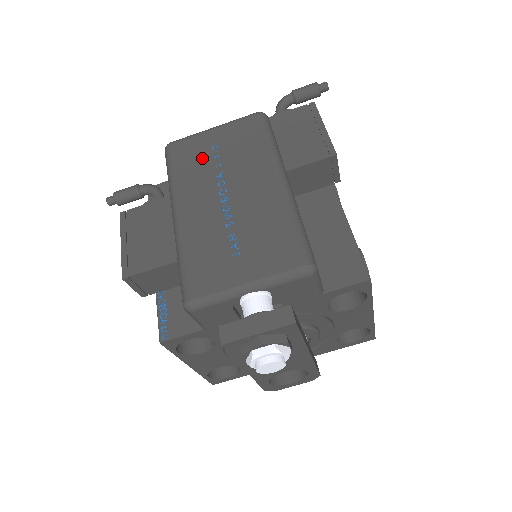
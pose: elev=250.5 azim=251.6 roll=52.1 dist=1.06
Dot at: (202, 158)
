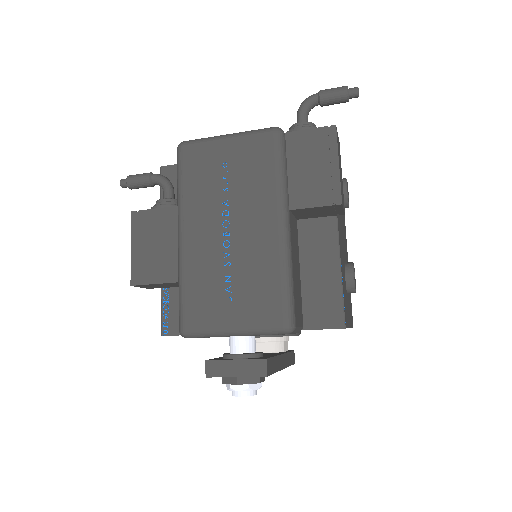
Dot at: (211, 175)
